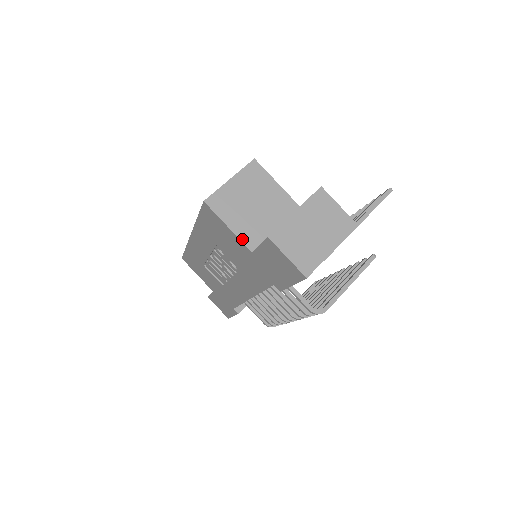
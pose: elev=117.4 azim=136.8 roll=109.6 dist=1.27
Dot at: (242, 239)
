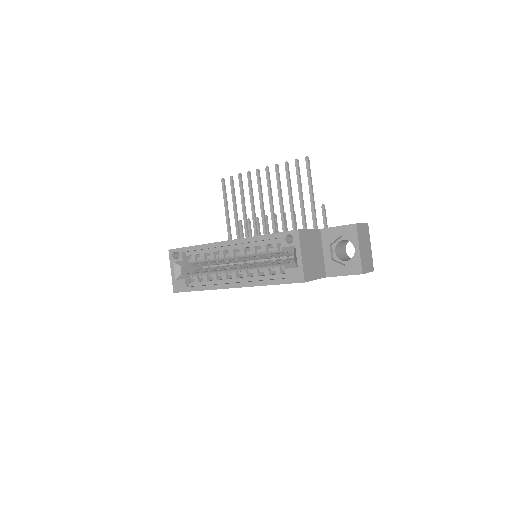
Dot at: (321, 277)
